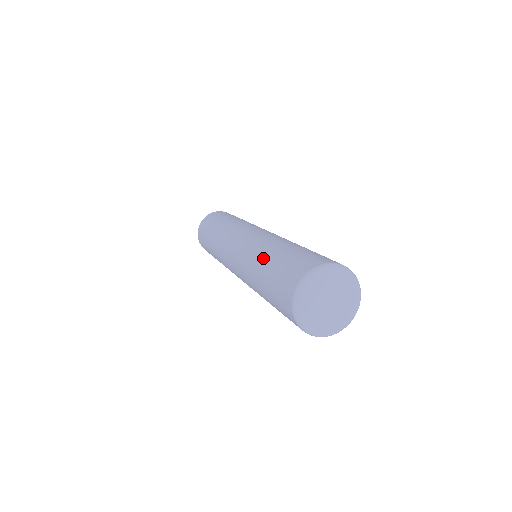
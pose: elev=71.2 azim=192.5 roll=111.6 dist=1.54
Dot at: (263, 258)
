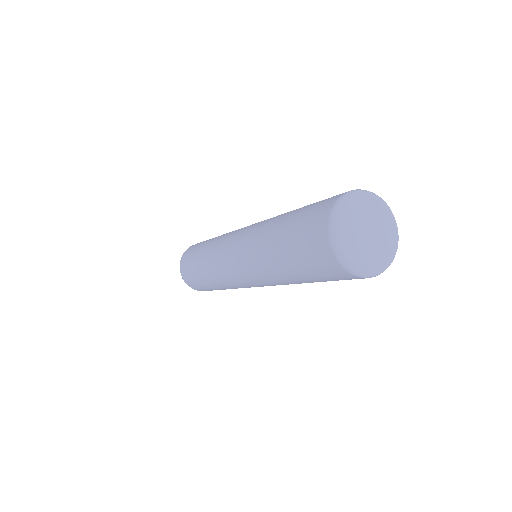
Dot at: (275, 264)
